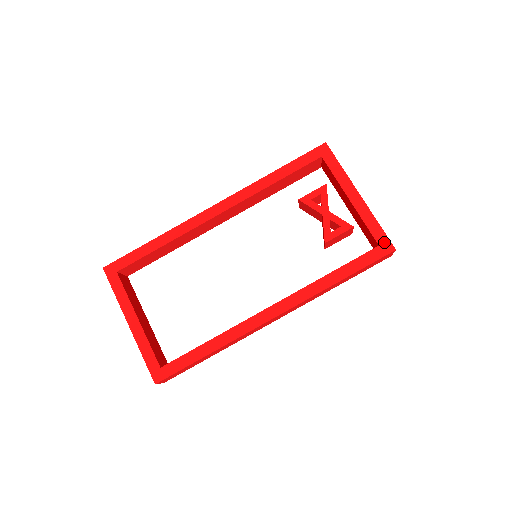
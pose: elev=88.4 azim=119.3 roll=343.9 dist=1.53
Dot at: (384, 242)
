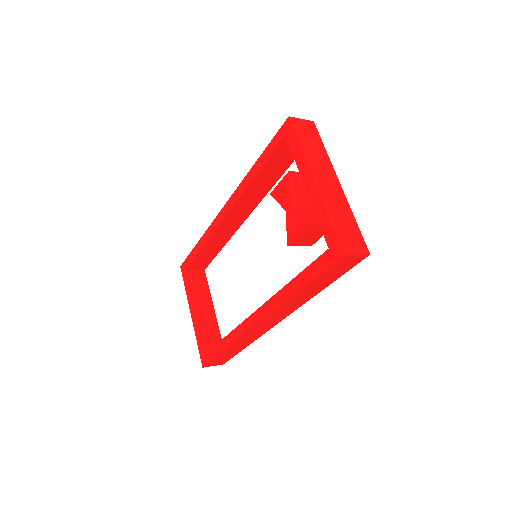
Dot at: (333, 244)
